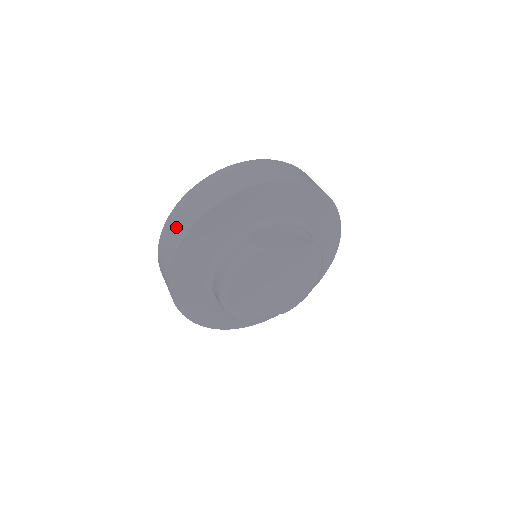
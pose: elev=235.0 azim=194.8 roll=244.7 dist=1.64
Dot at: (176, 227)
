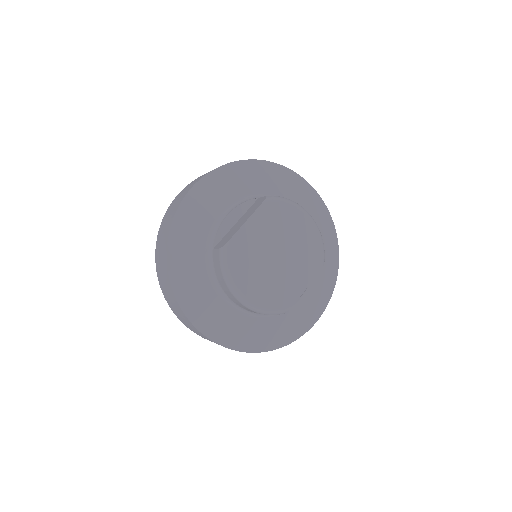
Dot at: (171, 300)
